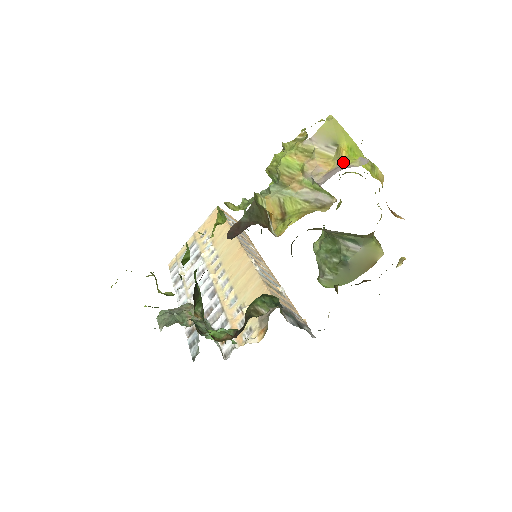
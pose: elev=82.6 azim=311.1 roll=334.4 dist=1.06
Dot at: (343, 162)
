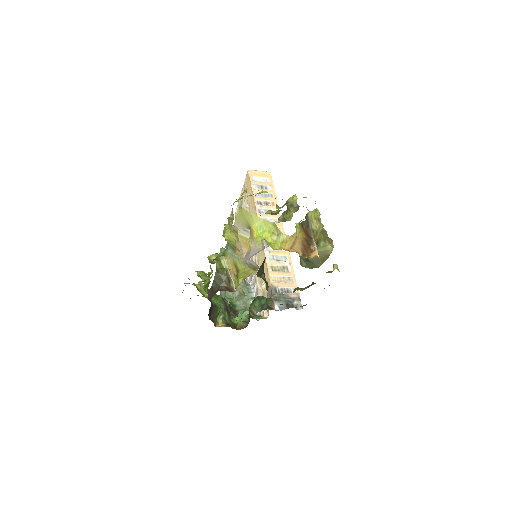
Dot at: (254, 245)
